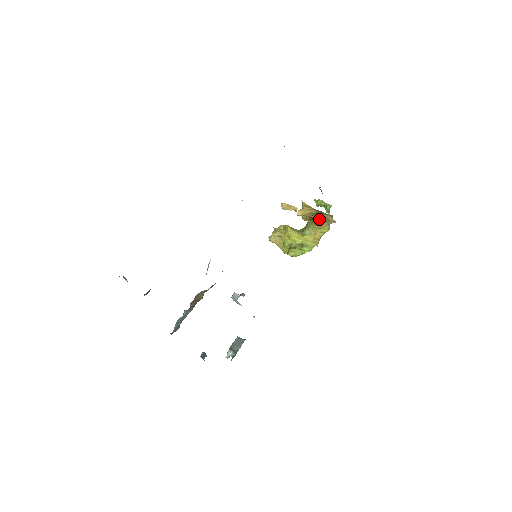
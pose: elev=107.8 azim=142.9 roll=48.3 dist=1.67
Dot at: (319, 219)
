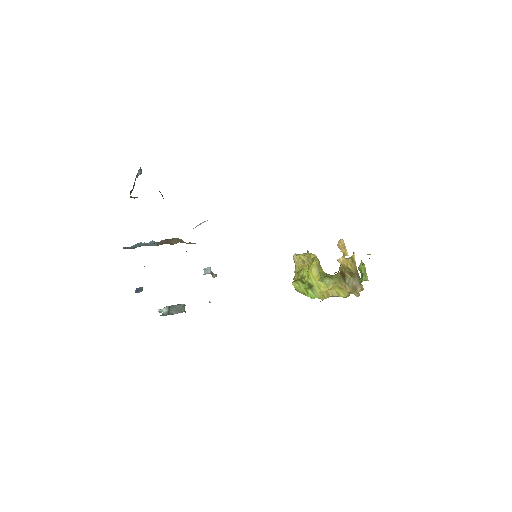
Dot at: (349, 280)
